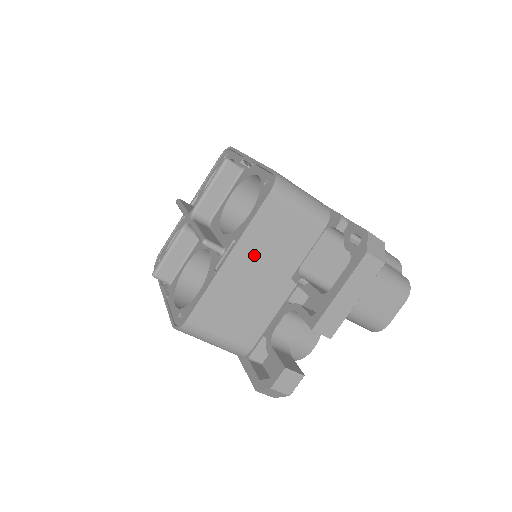
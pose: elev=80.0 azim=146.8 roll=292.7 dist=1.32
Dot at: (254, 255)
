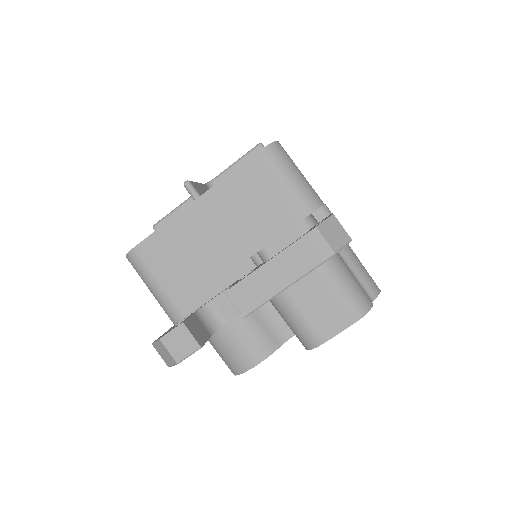
Dot at: (222, 211)
